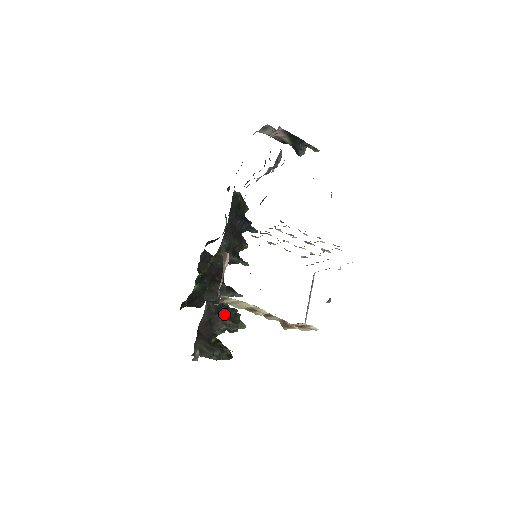
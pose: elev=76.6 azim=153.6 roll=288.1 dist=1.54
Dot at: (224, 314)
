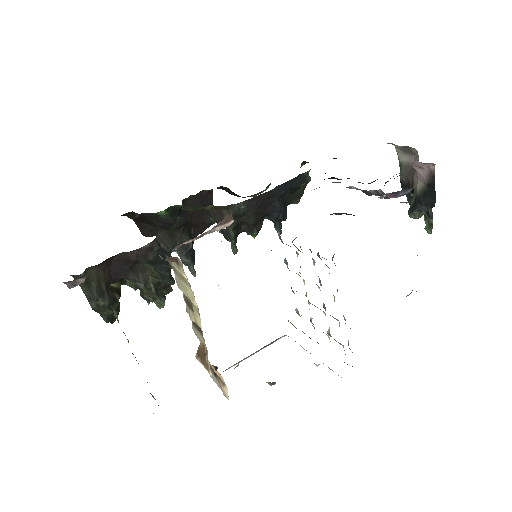
Dot at: (157, 273)
